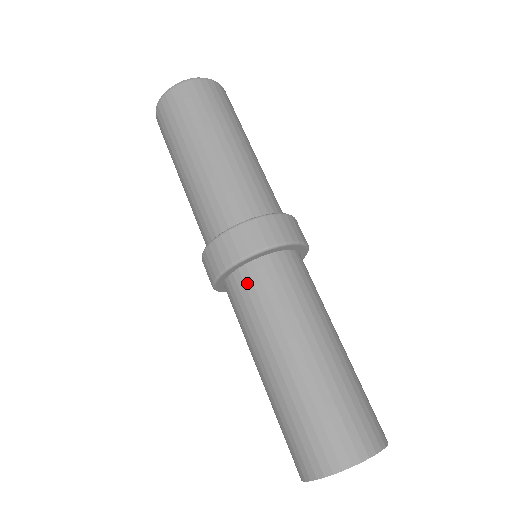
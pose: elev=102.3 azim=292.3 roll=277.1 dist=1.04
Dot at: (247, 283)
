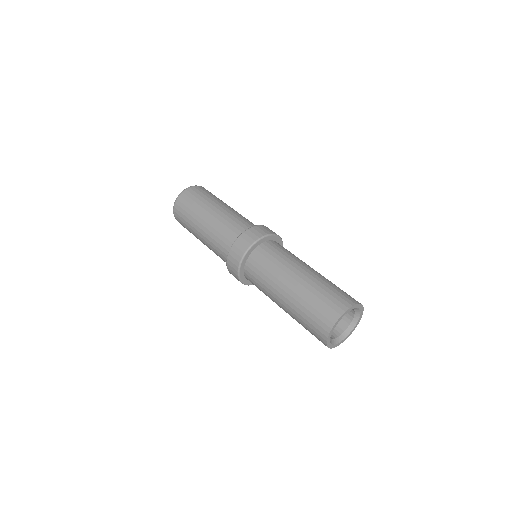
Dot at: (252, 268)
